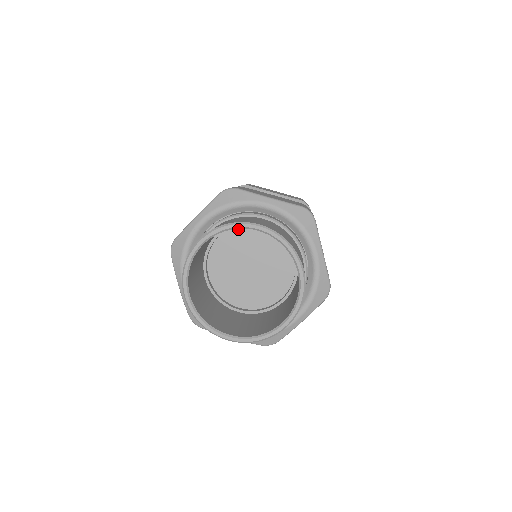
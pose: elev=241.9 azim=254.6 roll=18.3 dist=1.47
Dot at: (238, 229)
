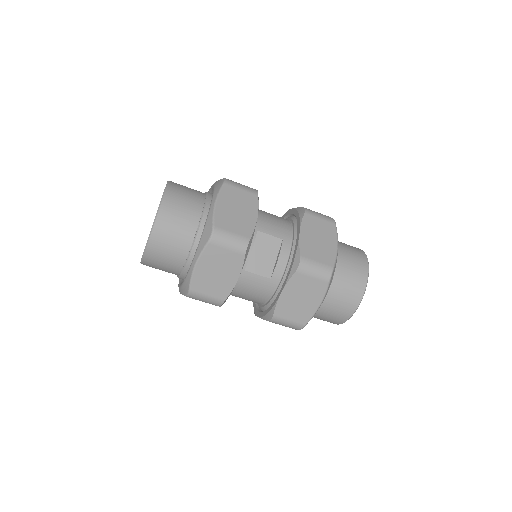
Dot at: occluded
